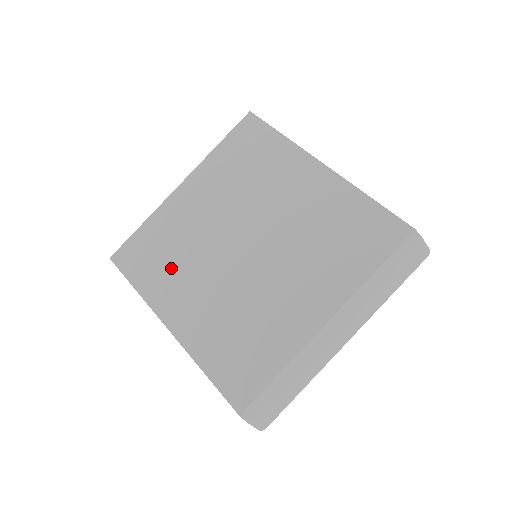
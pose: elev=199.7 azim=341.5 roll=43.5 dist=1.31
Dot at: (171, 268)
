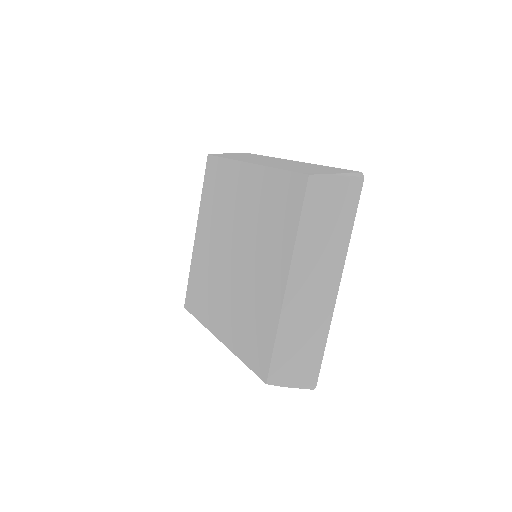
Dot at: (208, 296)
